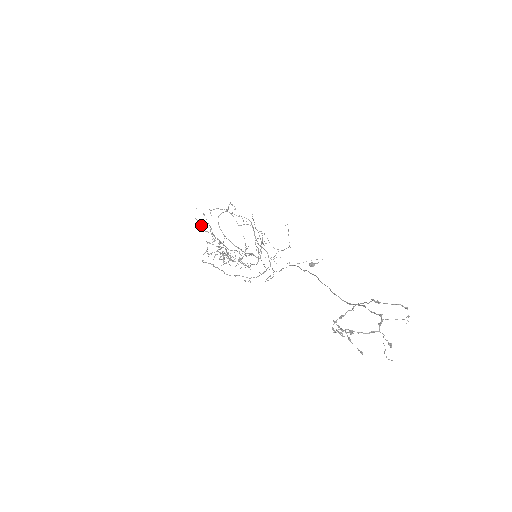
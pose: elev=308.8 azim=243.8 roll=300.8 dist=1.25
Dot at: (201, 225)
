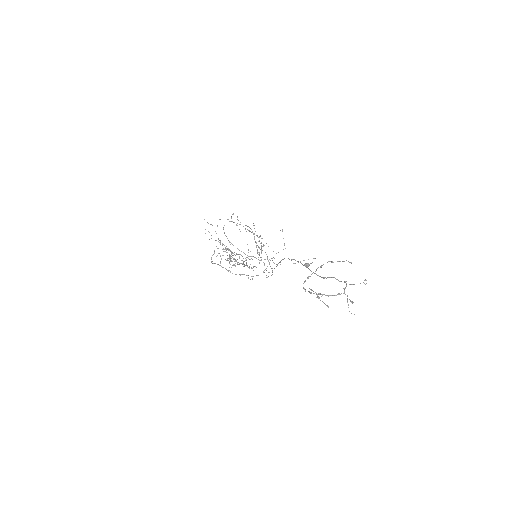
Dot at: occluded
